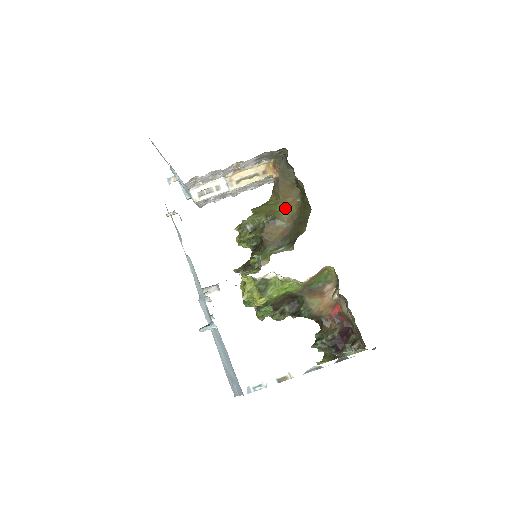
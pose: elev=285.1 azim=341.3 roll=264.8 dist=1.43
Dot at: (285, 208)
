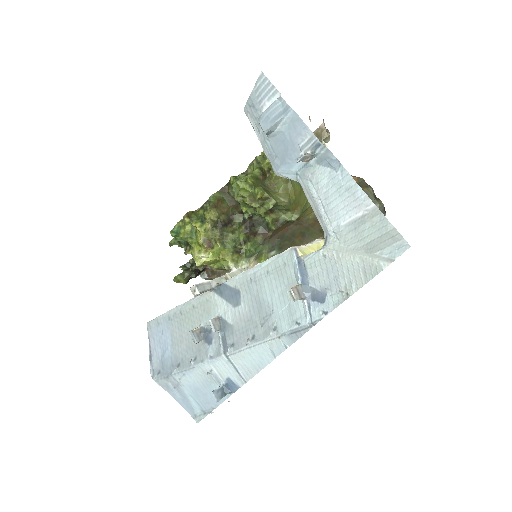
Dot at: (308, 209)
